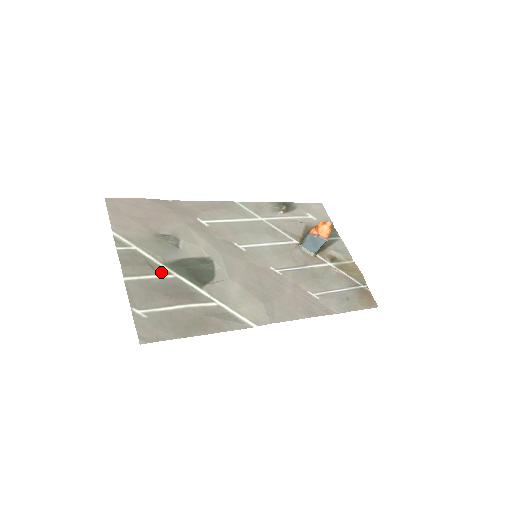
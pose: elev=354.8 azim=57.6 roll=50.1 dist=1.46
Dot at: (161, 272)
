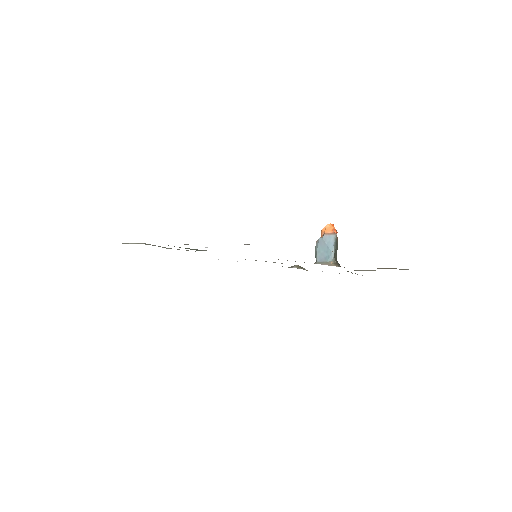
Dot at: occluded
